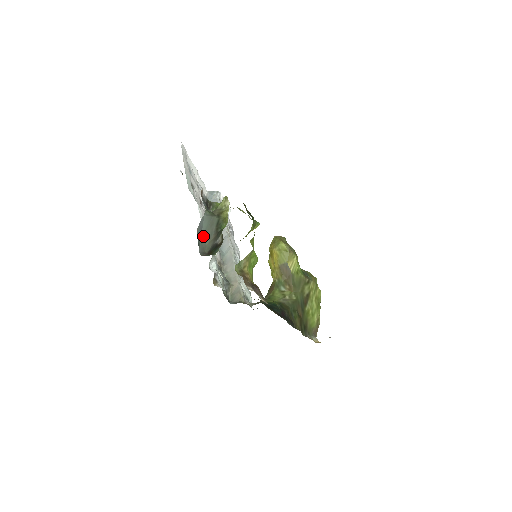
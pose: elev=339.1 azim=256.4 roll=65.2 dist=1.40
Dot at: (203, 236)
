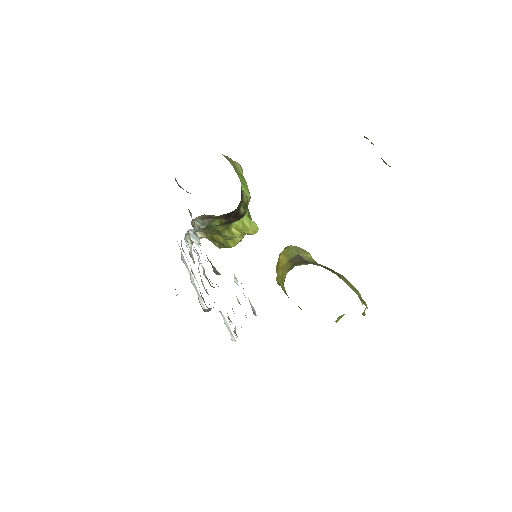
Dot at: occluded
